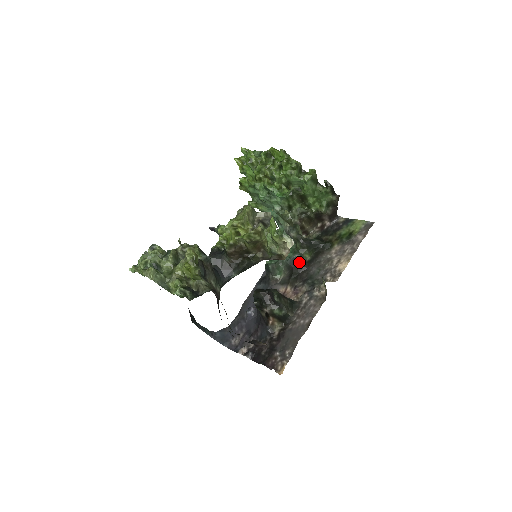
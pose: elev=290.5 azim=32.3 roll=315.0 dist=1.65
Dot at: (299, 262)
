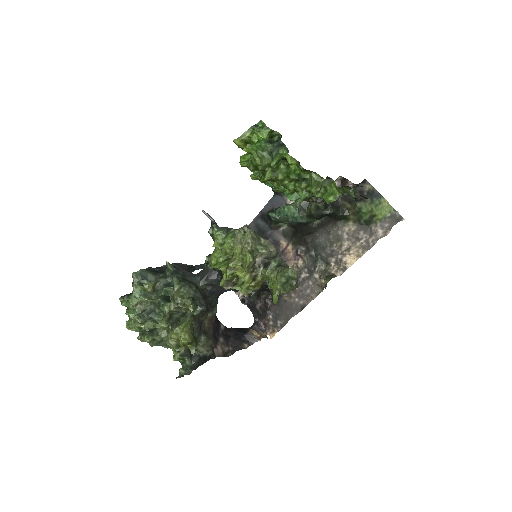
Dot at: (306, 227)
